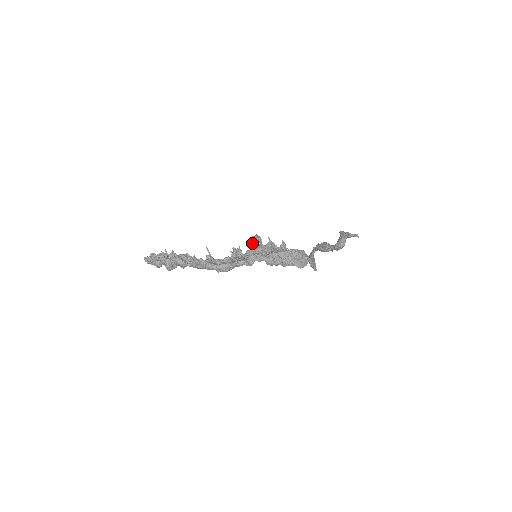
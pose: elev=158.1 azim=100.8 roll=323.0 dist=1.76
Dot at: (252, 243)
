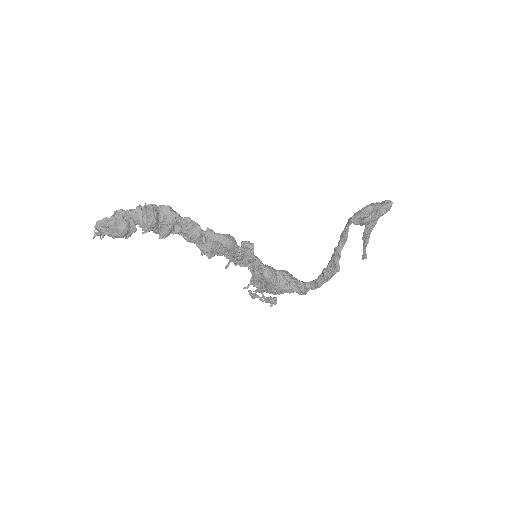
Dot at: occluded
